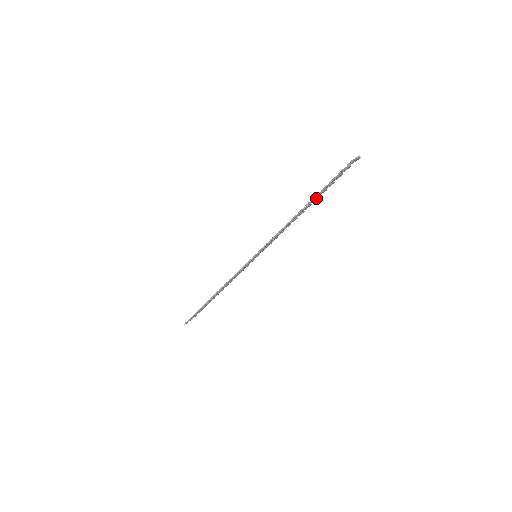
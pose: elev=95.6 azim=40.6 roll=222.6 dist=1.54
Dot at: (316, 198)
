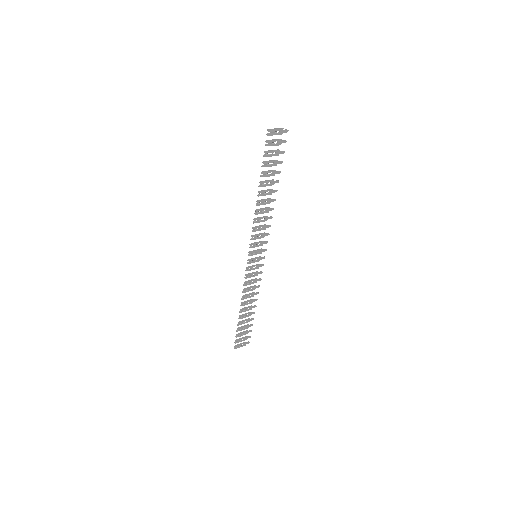
Dot at: (271, 180)
